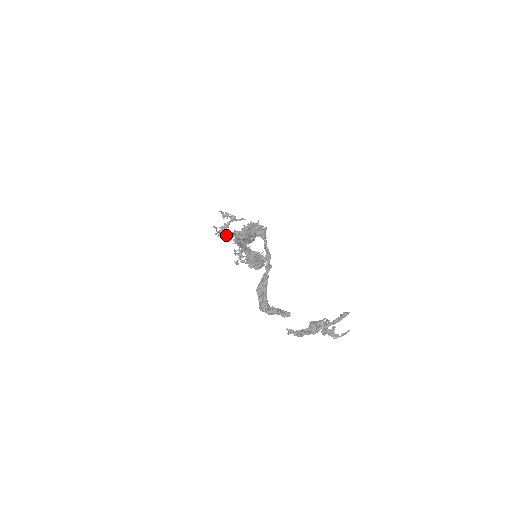
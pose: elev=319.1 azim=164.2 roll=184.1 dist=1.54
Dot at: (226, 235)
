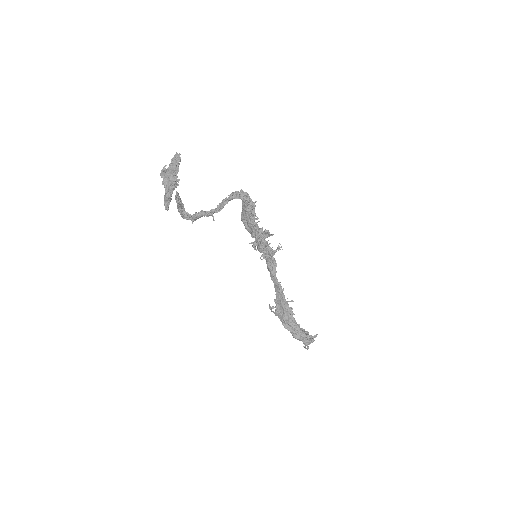
Dot at: occluded
